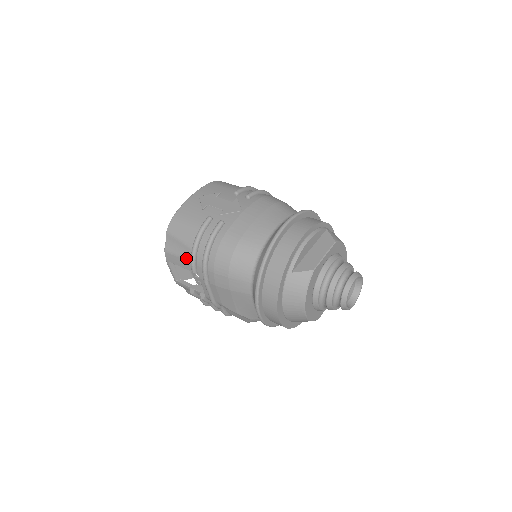
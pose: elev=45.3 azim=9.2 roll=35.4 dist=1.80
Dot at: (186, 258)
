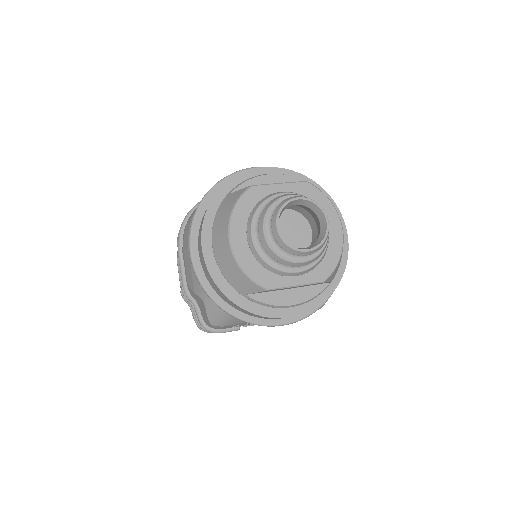
Dot at: occluded
